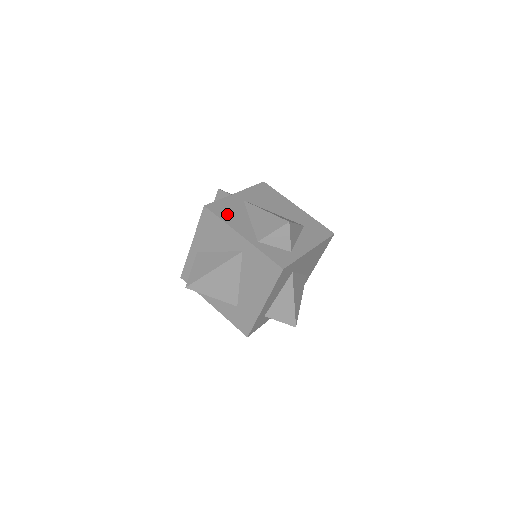
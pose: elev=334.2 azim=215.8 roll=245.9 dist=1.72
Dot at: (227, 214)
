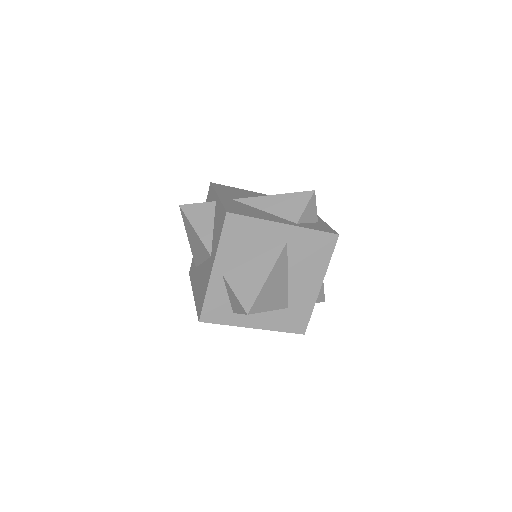
Dot at: (248, 212)
